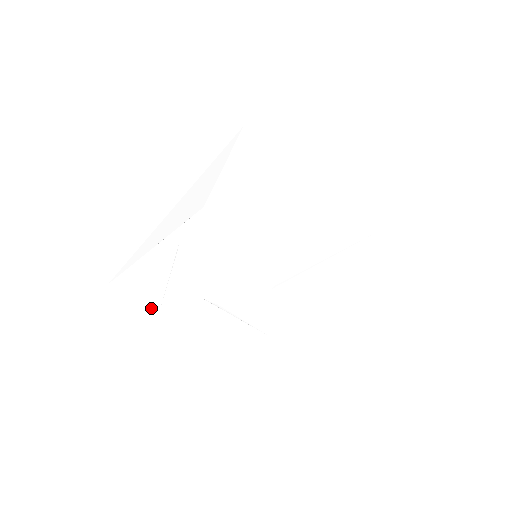
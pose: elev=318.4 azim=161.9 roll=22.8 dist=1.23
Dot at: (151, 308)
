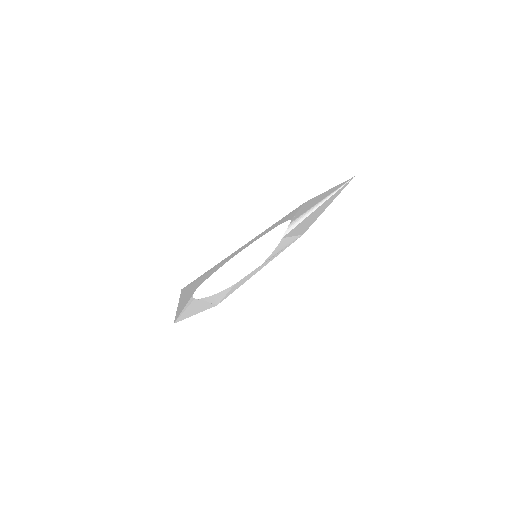
Dot at: occluded
